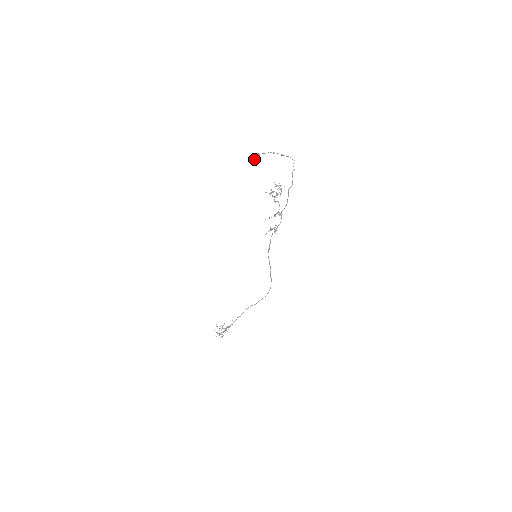
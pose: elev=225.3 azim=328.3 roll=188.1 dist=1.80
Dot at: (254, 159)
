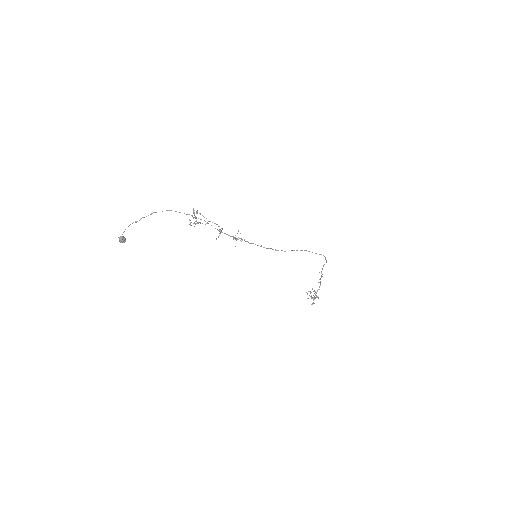
Dot at: occluded
